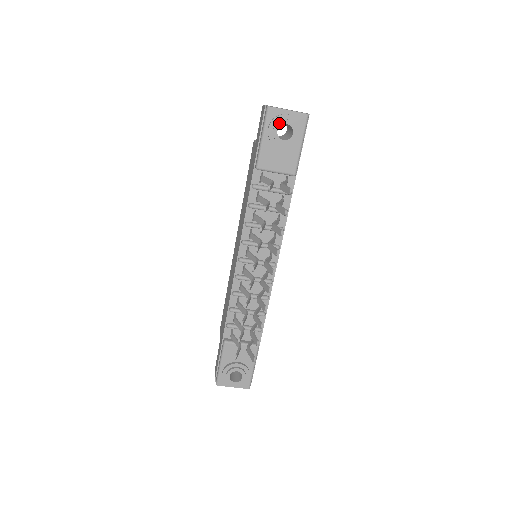
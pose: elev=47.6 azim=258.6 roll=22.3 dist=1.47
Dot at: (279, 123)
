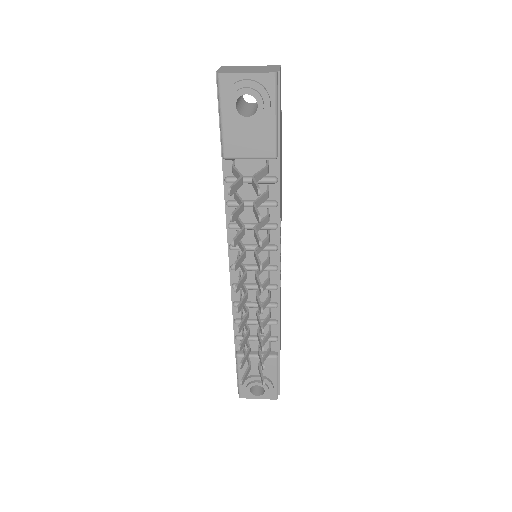
Dot at: (235, 95)
